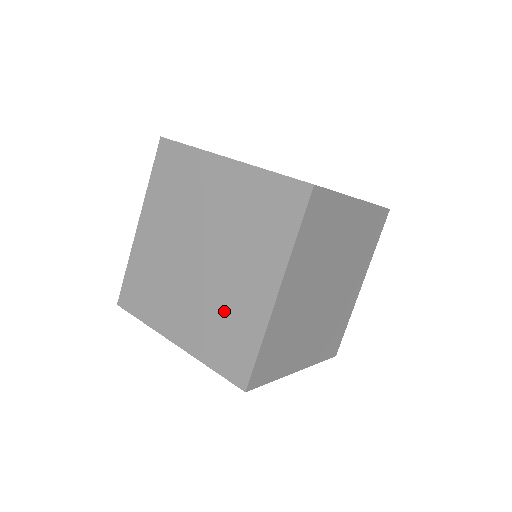
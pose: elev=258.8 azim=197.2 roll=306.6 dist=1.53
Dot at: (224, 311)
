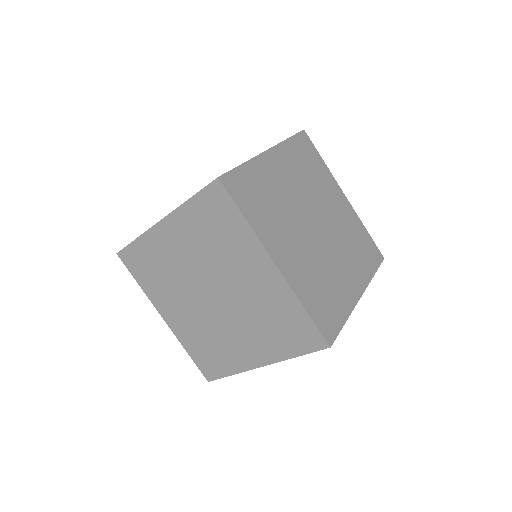
Dot at: (263, 313)
